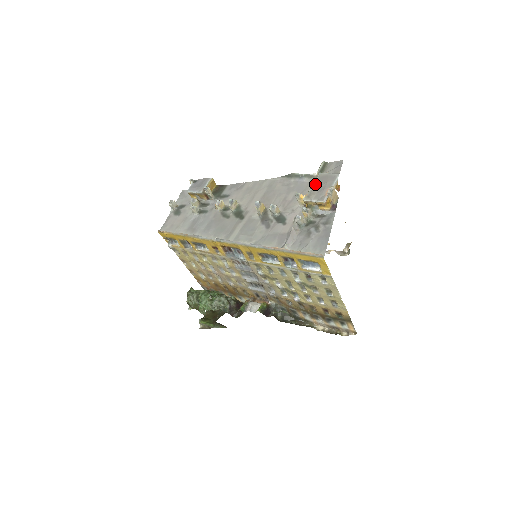
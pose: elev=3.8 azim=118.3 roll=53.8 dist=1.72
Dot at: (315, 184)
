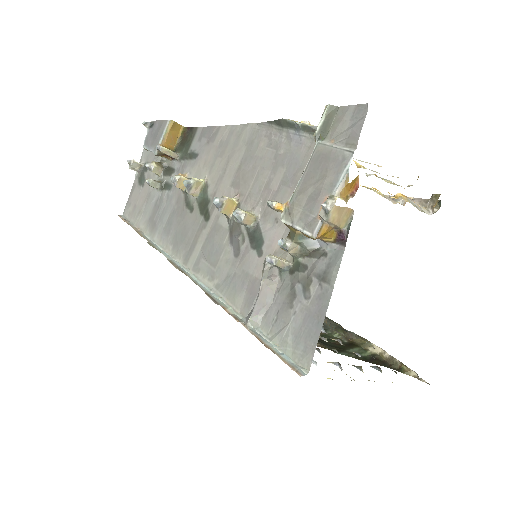
Dot at: (305, 176)
